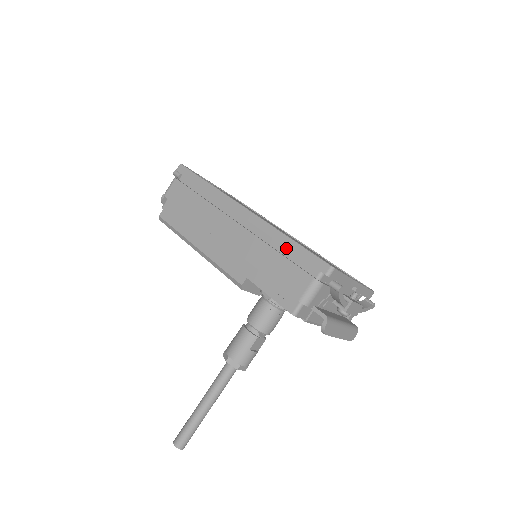
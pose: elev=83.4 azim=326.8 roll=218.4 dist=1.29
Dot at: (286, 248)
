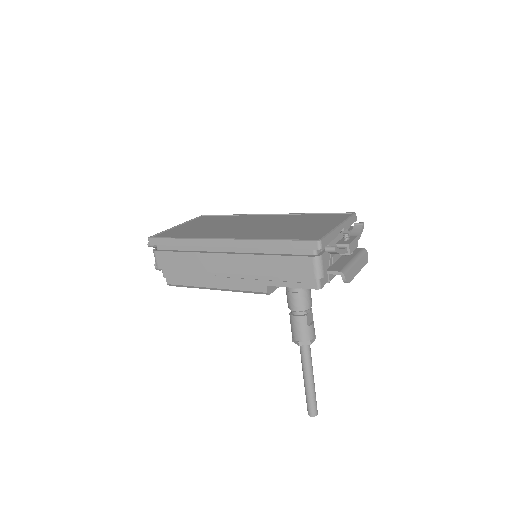
Dot at: (276, 248)
